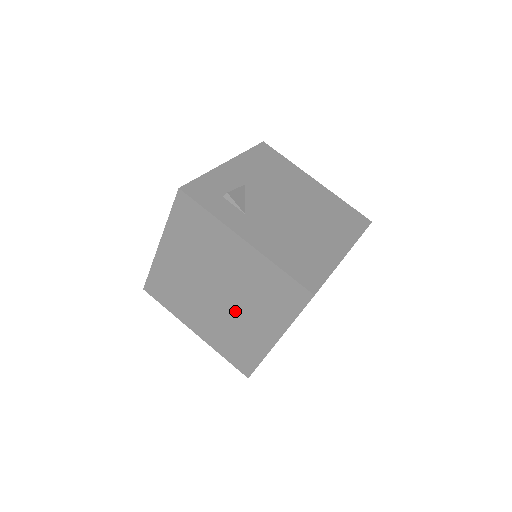
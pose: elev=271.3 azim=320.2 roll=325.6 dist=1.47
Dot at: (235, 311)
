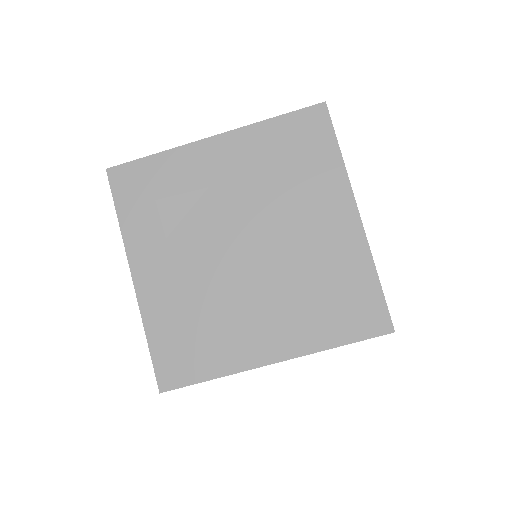
Dot at: occluded
